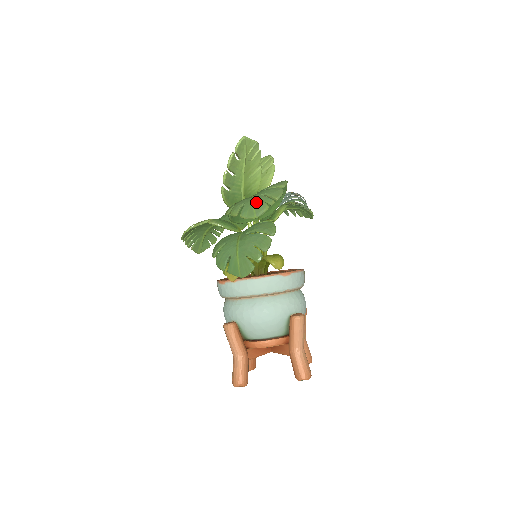
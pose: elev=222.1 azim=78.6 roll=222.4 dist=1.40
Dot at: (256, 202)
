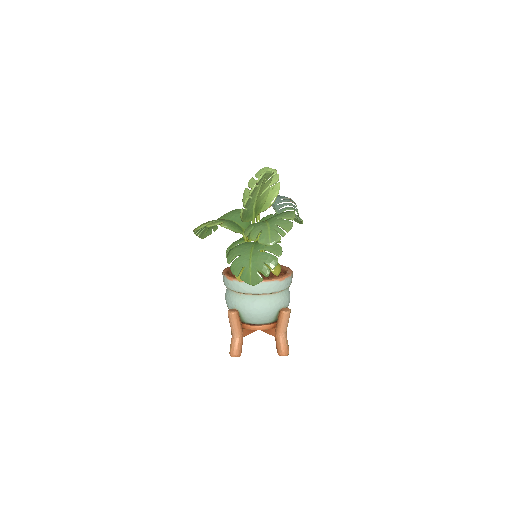
Dot at: (272, 232)
